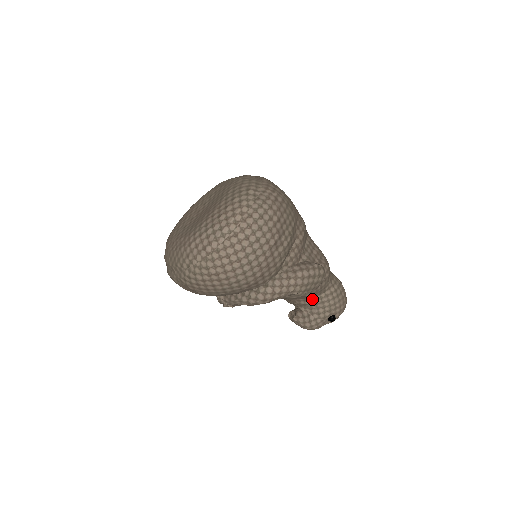
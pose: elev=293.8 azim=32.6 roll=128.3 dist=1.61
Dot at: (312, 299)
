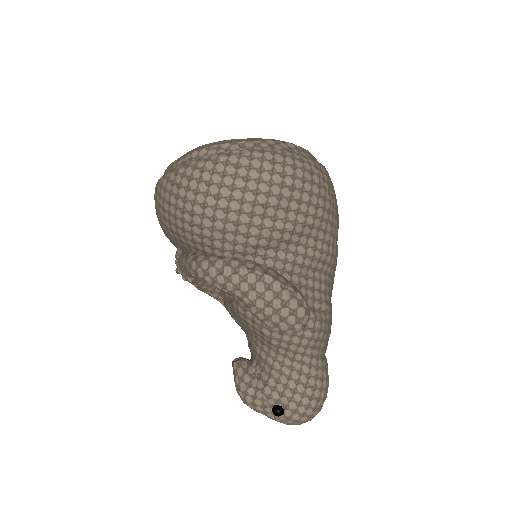
Dot at: (271, 354)
